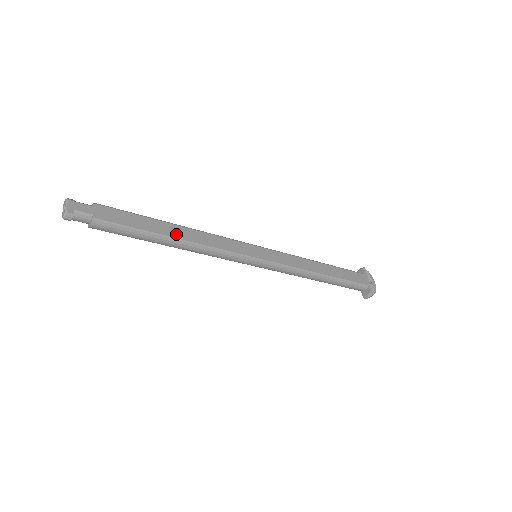
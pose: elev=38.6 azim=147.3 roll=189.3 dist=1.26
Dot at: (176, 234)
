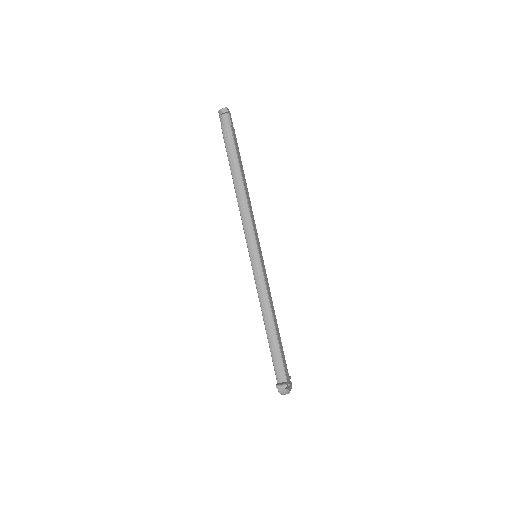
Dot at: (244, 182)
